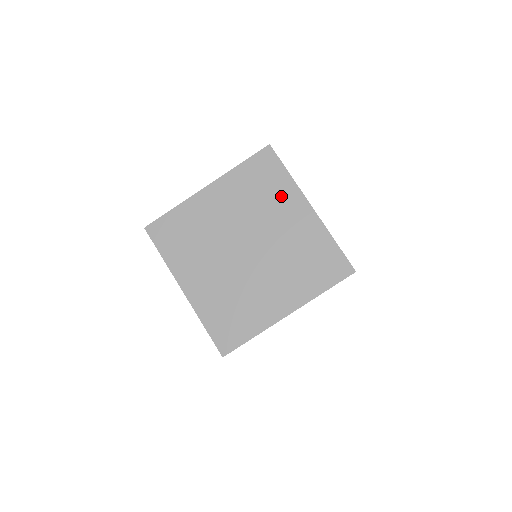
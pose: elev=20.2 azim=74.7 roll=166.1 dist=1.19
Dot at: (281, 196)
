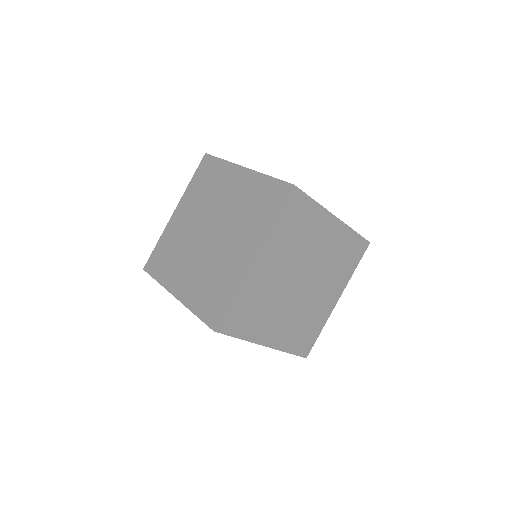
Dot at: occluded
